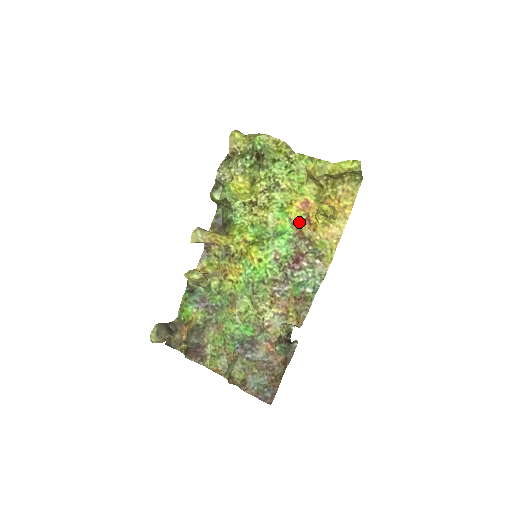
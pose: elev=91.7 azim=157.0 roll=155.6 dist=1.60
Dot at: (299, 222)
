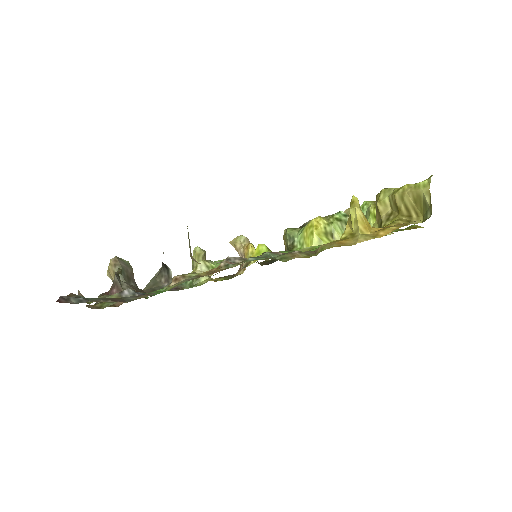
Dot at: occluded
